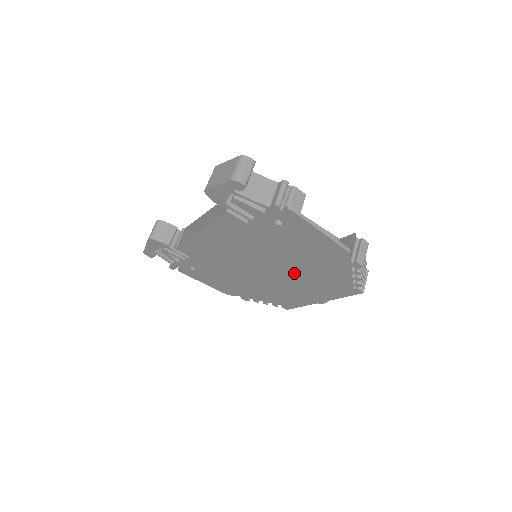
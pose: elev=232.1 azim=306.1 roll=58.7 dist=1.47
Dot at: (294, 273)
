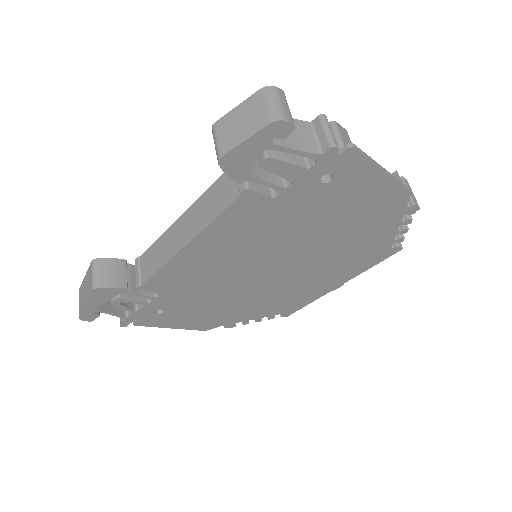
Dot at: (317, 257)
